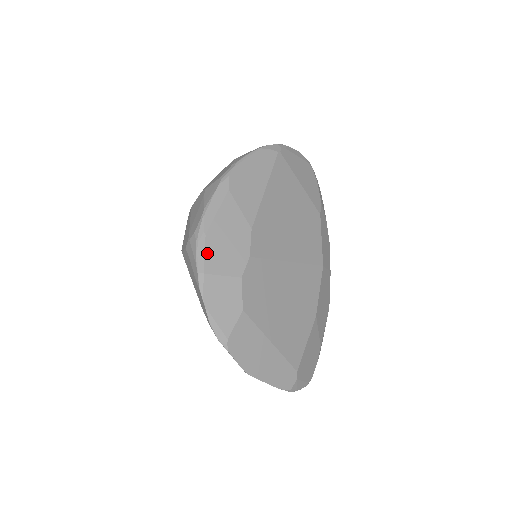
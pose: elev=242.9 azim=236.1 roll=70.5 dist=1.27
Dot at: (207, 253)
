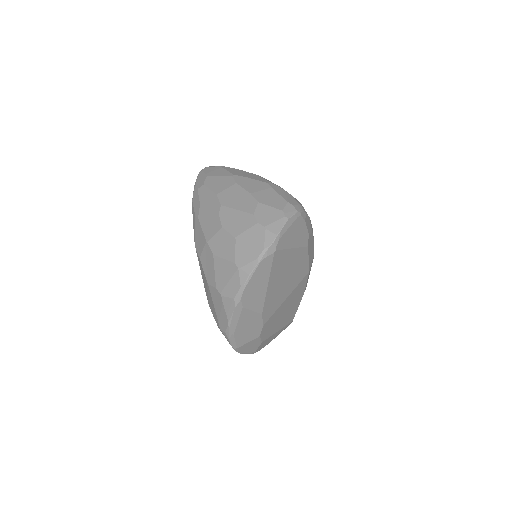
Dot at: (237, 340)
